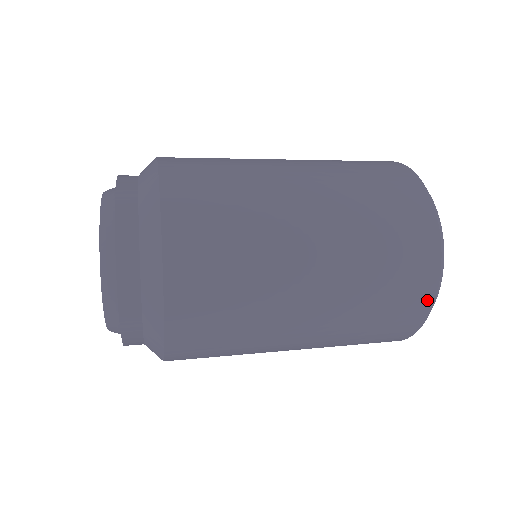
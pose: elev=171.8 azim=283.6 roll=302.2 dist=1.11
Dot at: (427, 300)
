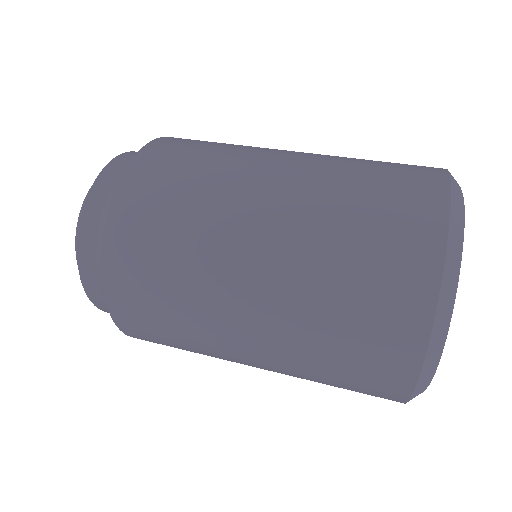
Dot at: (402, 387)
